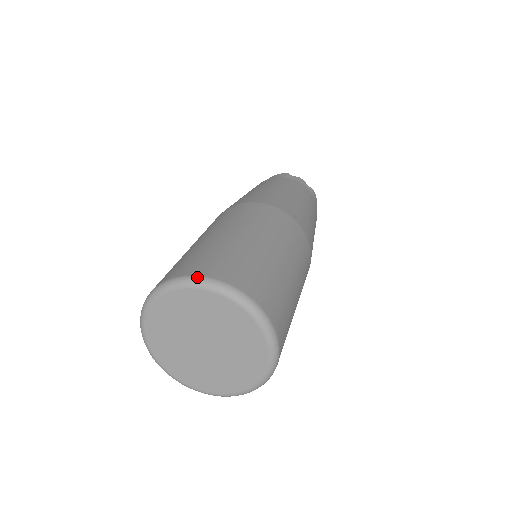
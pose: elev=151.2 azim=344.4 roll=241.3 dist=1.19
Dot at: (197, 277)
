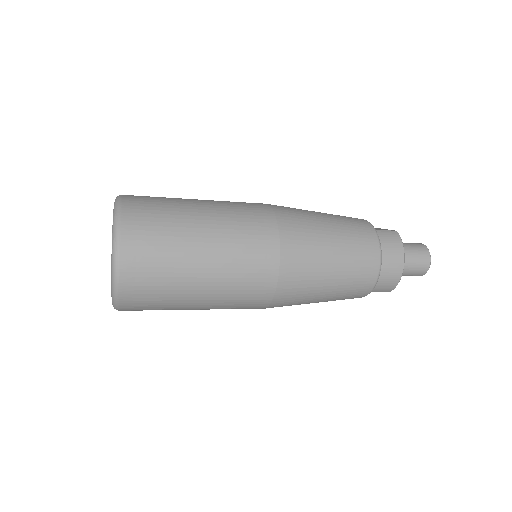
Dot at: occluded
